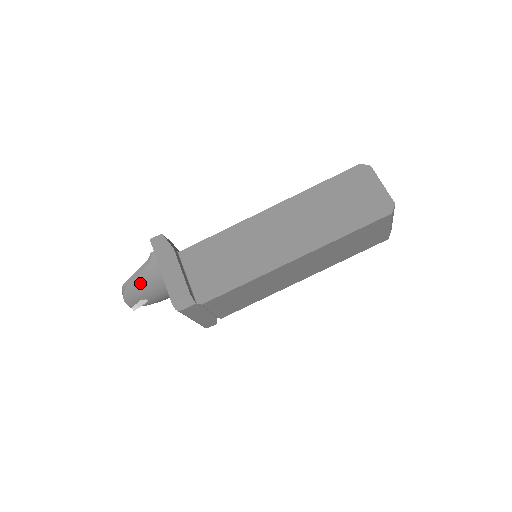
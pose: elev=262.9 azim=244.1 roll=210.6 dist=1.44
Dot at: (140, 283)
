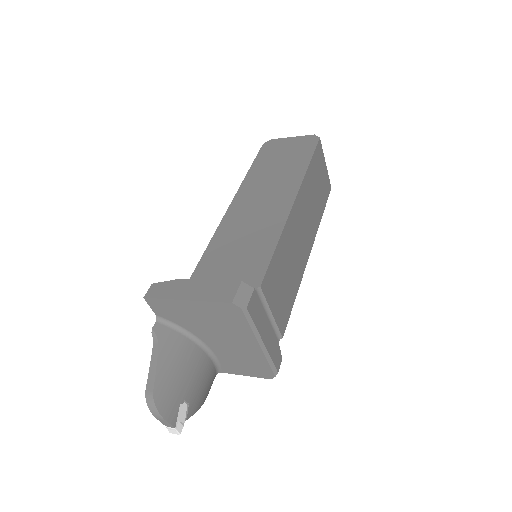
Dot at: (165, 375)
